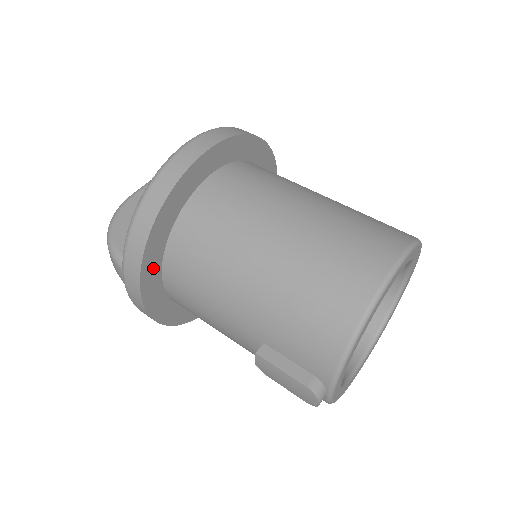
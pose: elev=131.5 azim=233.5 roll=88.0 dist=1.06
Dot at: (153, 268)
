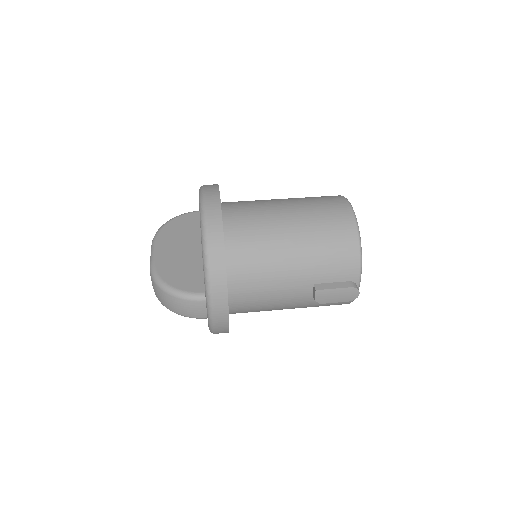
Dot at: occluded
